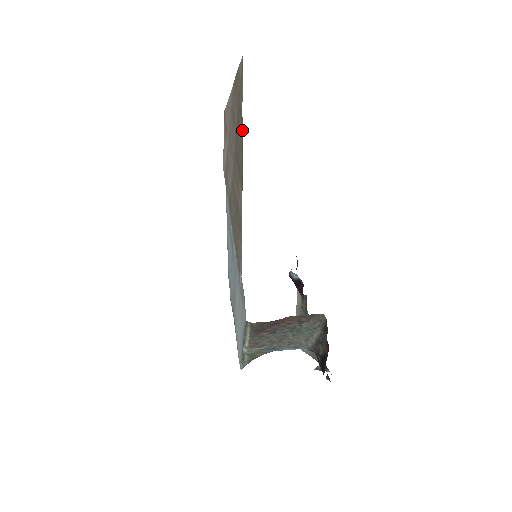
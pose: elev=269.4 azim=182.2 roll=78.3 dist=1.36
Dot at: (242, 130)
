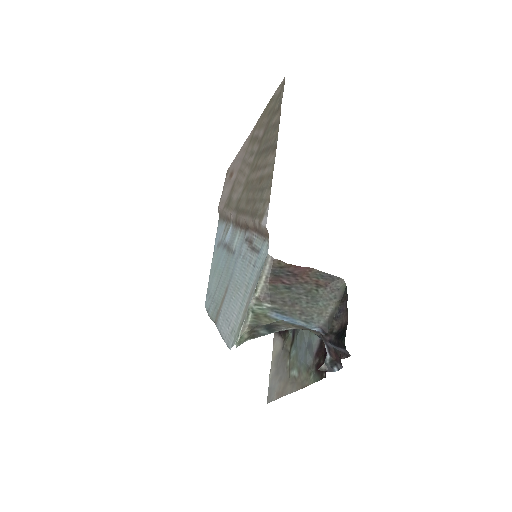
Dot at: (279, 116)
